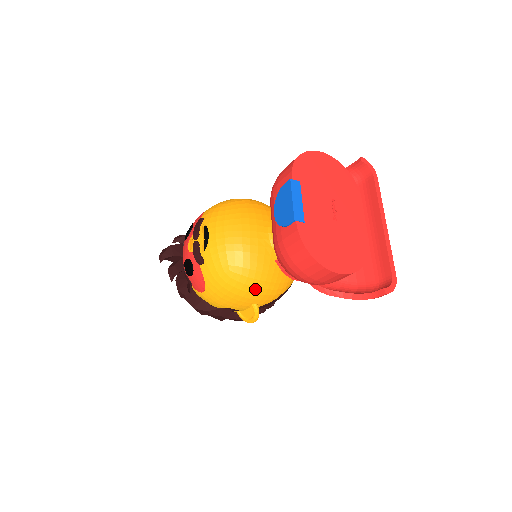
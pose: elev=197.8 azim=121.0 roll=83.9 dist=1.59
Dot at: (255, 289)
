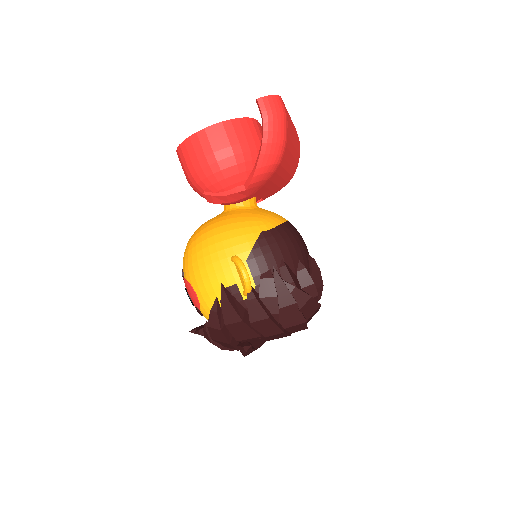
Dot at: (214, 238)
